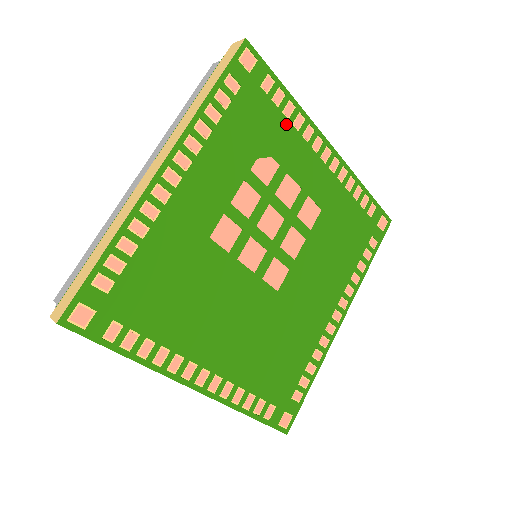
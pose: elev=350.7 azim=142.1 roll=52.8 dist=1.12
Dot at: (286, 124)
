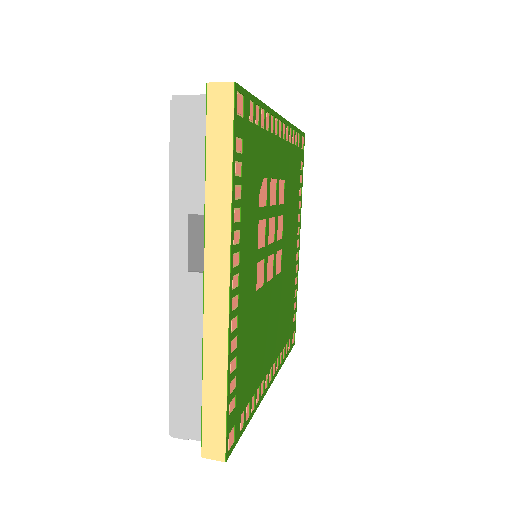
Dot at: (264, 135)
